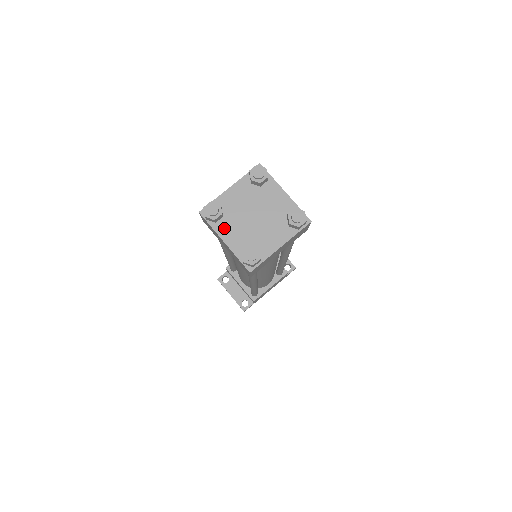
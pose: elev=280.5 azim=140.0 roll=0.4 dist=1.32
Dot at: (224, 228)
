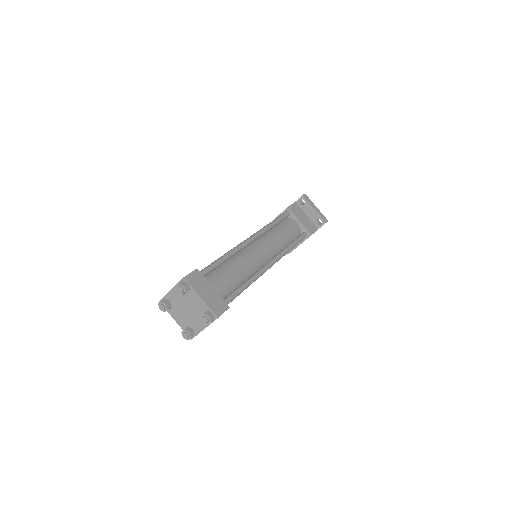
Dot at: (173, 313)
